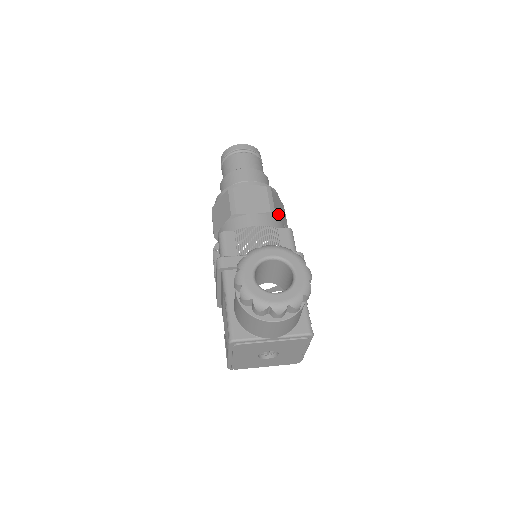
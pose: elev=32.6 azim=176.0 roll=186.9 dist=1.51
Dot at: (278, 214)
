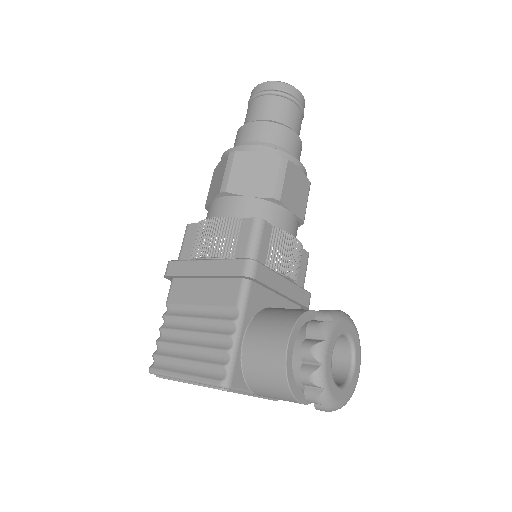
Dot at: occluded
